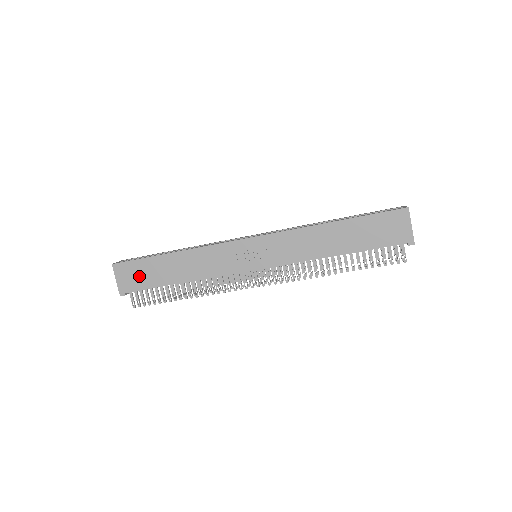
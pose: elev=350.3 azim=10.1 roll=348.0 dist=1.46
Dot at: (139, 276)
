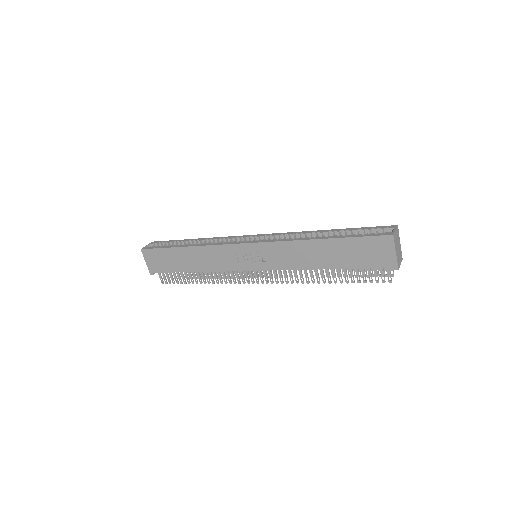
Dot at: (162, 261)
